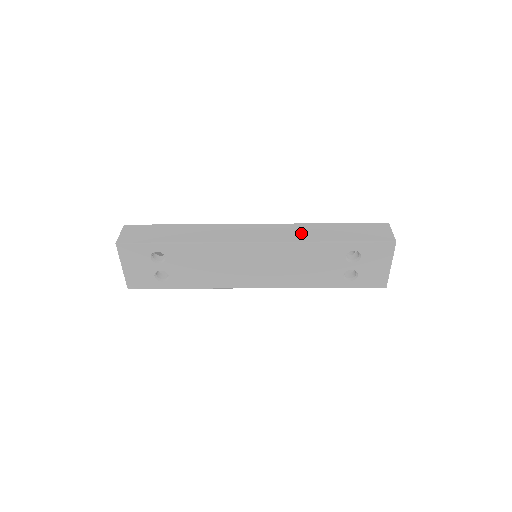
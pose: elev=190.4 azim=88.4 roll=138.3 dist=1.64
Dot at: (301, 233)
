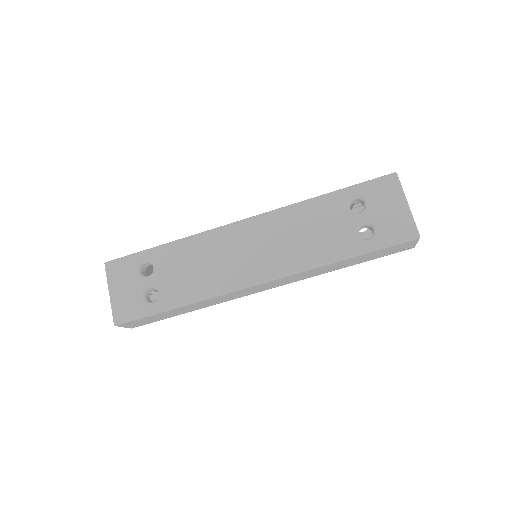
Dot at: occluded
